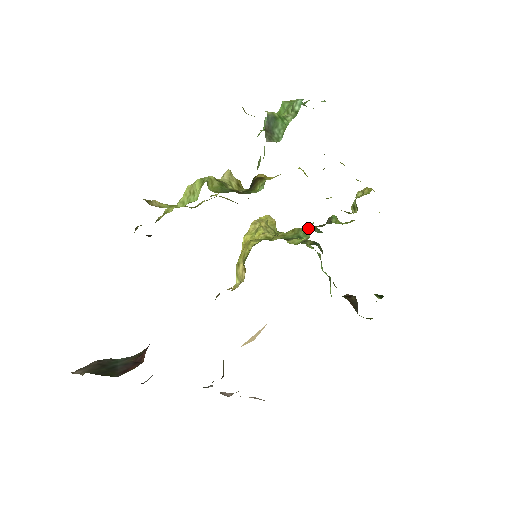
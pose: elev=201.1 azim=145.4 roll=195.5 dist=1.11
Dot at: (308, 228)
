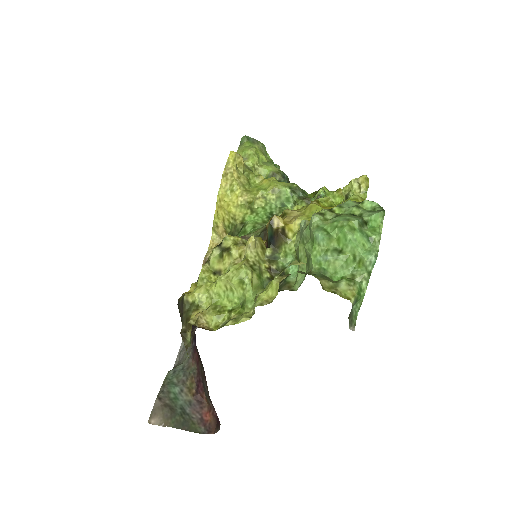
Dot at: (290, 191)
